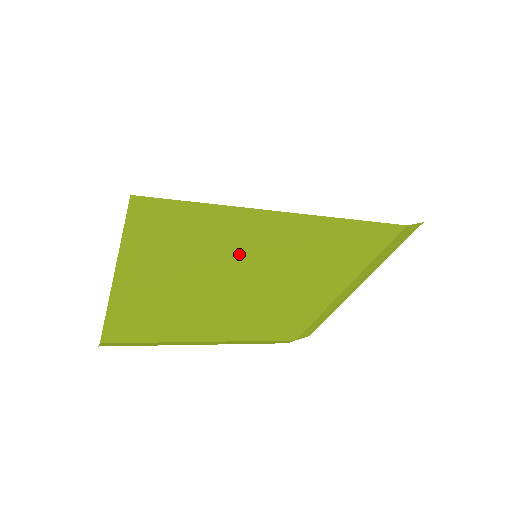
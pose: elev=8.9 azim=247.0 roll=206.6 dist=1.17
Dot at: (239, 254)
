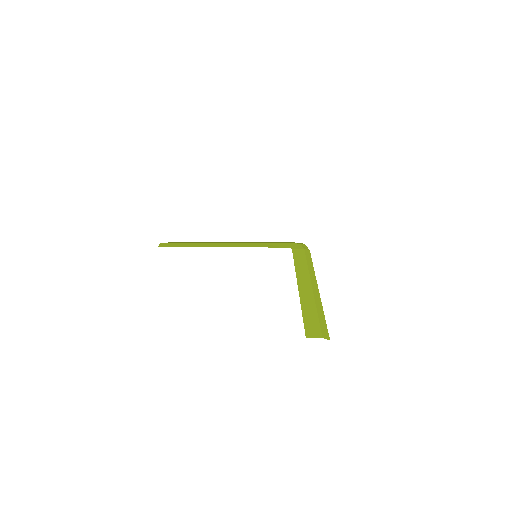
Dot at: occluded
